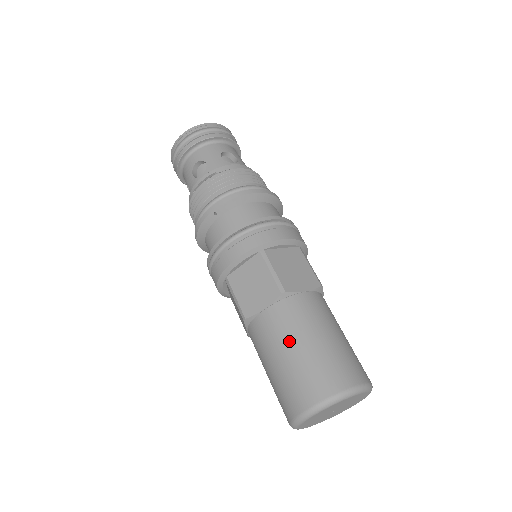
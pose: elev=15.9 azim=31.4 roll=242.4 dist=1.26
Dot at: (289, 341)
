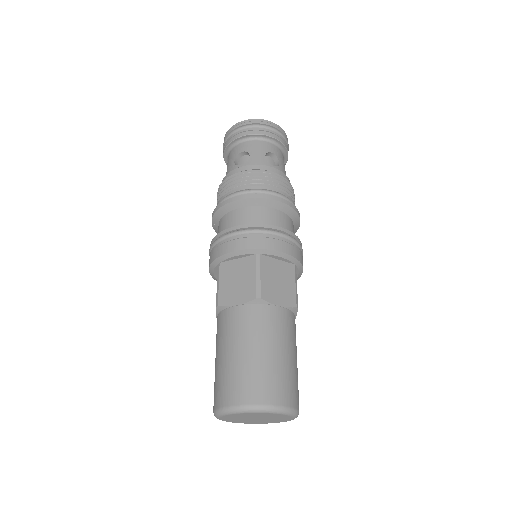
Dot at: (216, 351)
